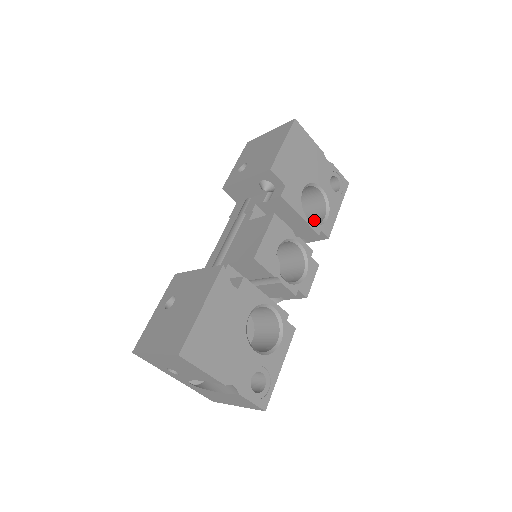
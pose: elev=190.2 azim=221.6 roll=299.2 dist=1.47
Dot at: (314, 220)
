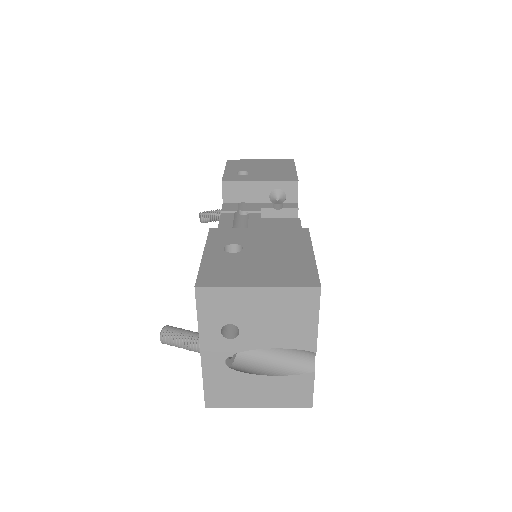
Dot at: occluded
